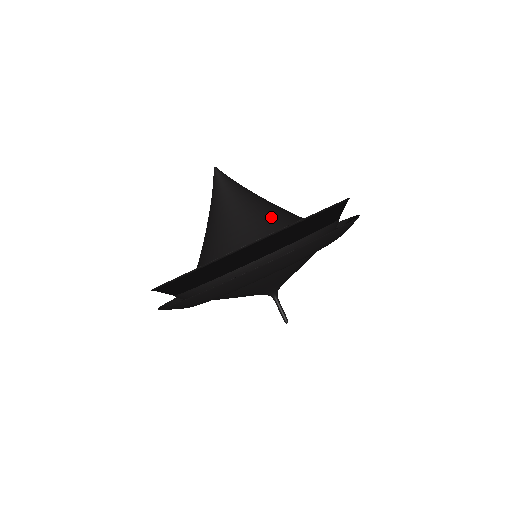
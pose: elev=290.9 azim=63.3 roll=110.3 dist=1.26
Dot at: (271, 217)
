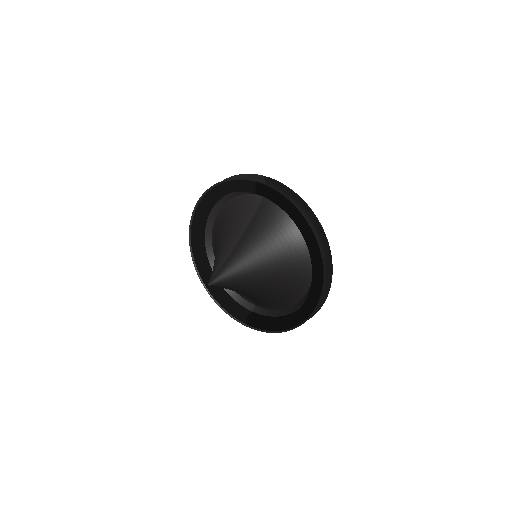
Dot at: (273, 260)
